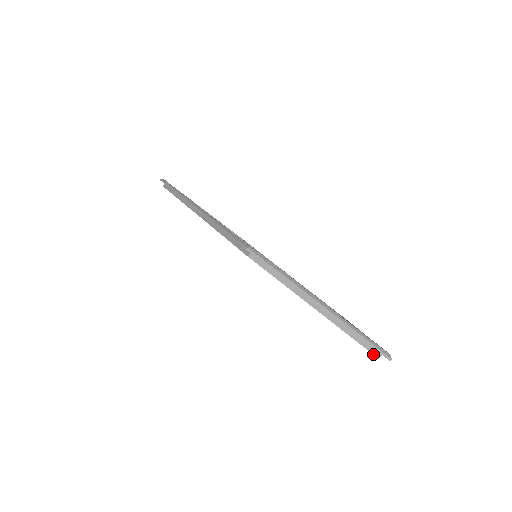
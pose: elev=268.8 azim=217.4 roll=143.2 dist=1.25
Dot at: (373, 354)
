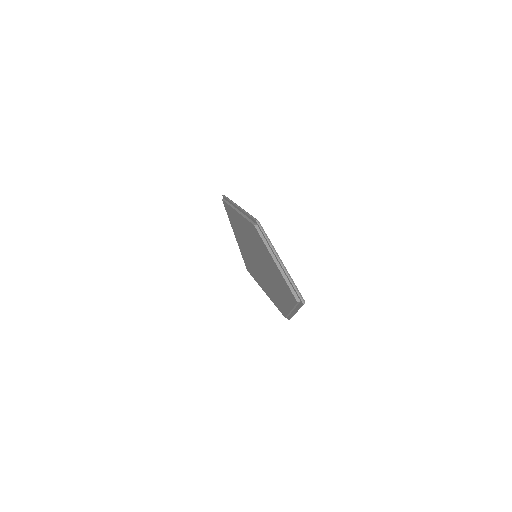
Dot at: (296, 299)
